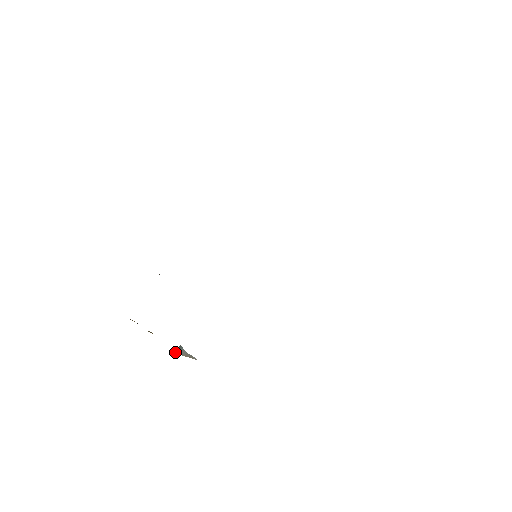
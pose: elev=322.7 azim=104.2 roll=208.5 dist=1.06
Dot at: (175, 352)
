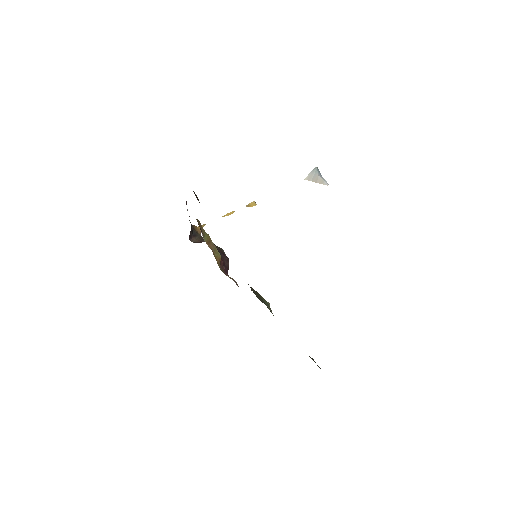
Dot at: (306, 178)
